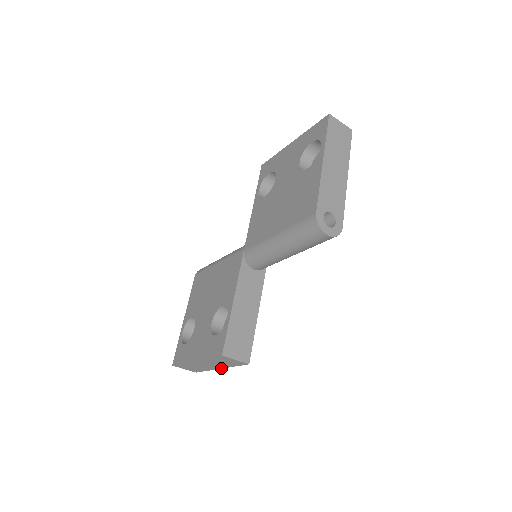
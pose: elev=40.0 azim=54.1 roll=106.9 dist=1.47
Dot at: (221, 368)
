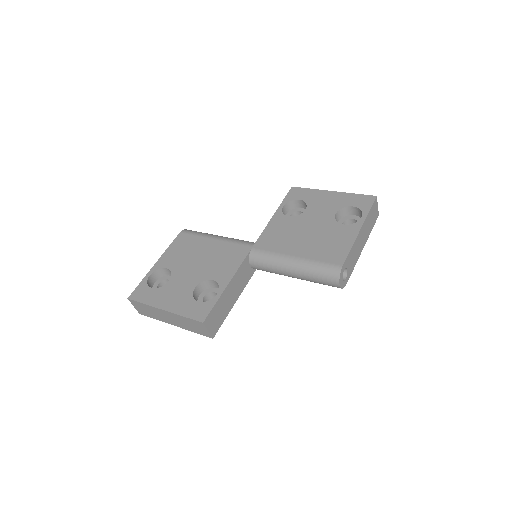
Dot at: occluded
